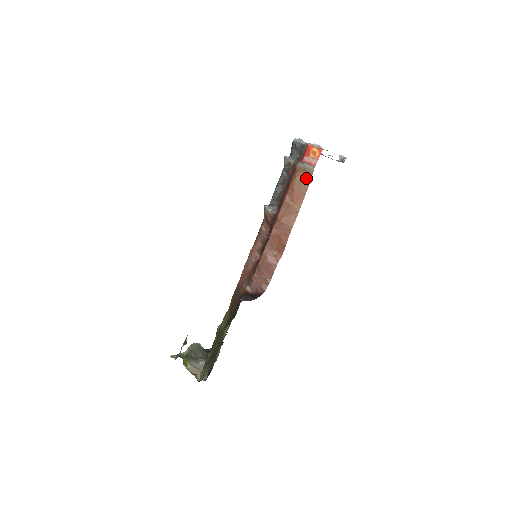
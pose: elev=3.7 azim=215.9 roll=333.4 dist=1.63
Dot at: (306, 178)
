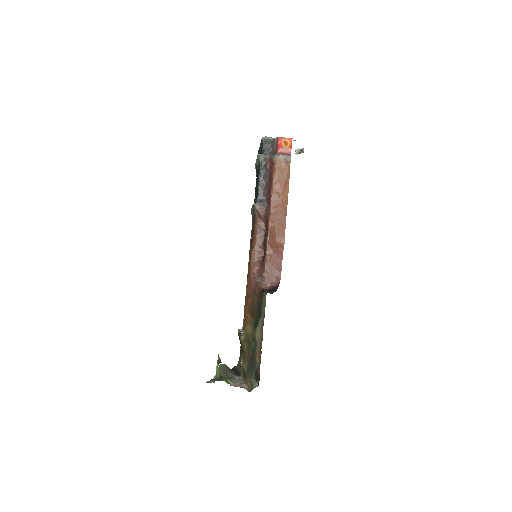
Dot at: (285, 167)
